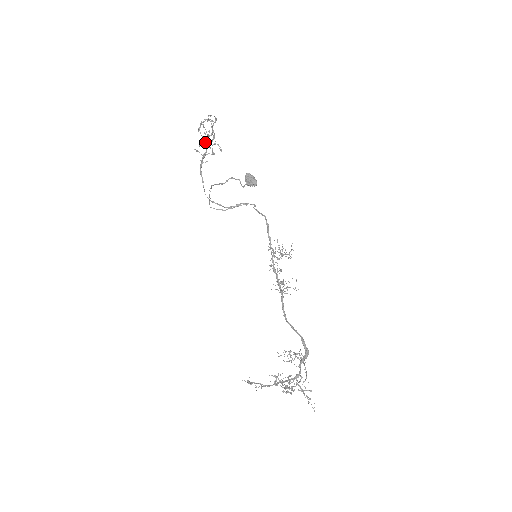
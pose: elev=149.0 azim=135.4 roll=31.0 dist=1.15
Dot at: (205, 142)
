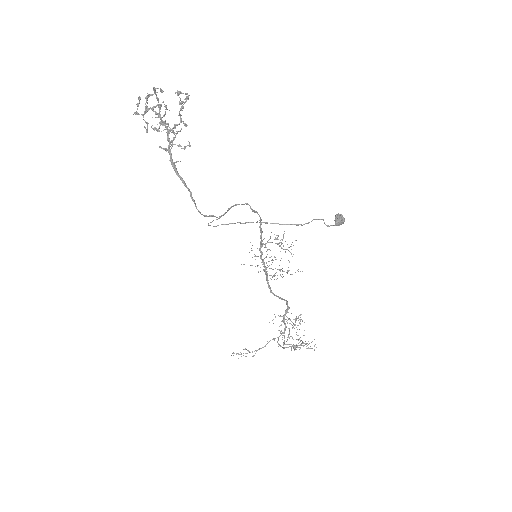
Dot at: occluded
